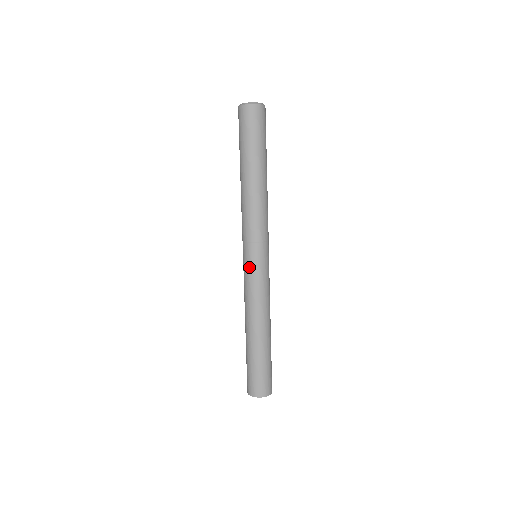
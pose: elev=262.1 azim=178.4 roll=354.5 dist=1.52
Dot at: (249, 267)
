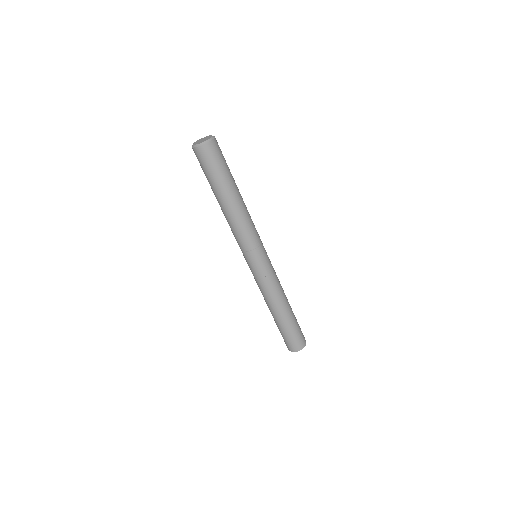
Dot at: (257, 268)
